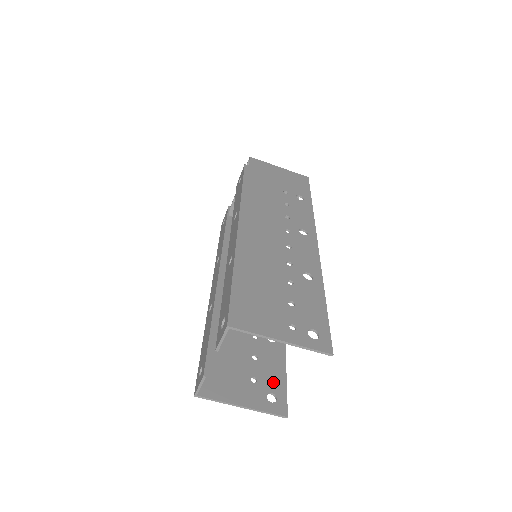
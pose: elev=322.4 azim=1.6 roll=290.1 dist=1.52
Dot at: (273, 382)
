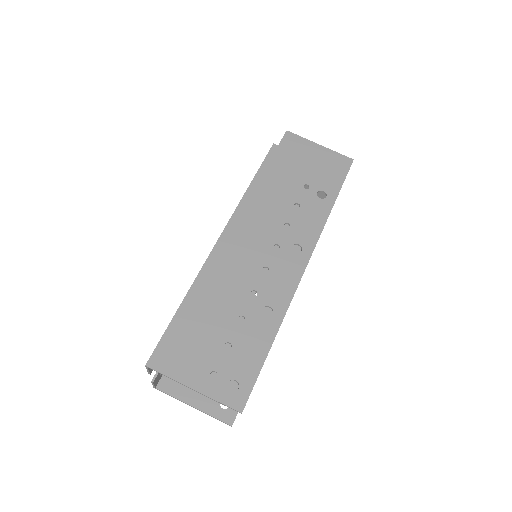
Dot at: (234, 388)
